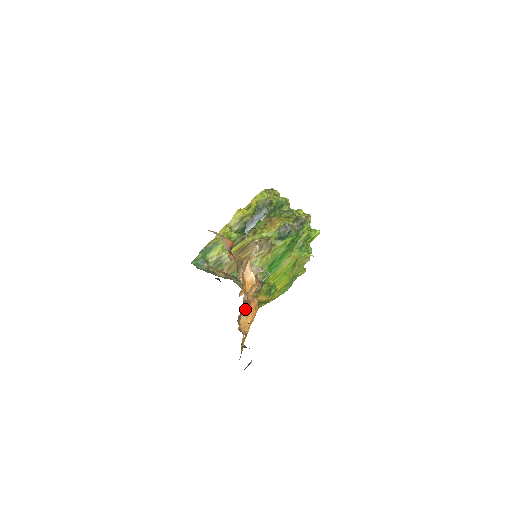
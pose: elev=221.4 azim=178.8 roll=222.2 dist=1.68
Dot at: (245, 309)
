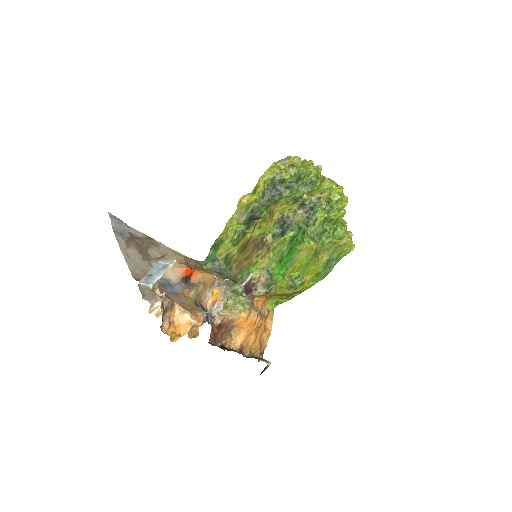
Dot at: (230, 327)
